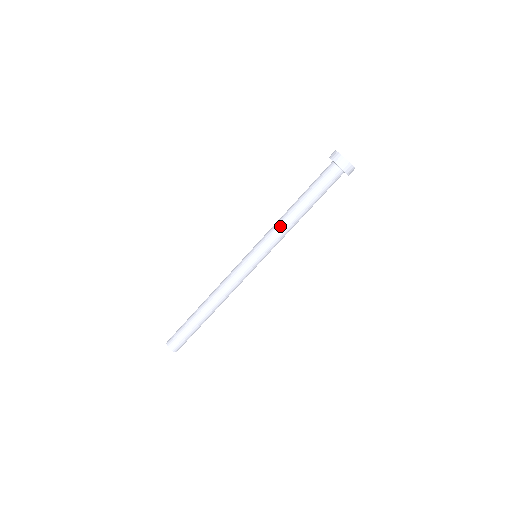
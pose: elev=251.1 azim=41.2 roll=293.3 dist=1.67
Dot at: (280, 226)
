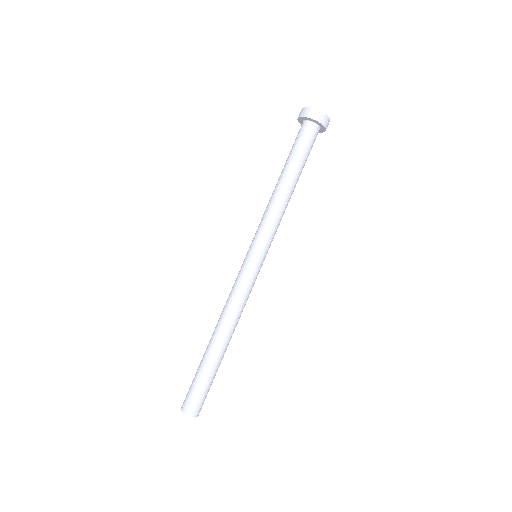
Dot at: (266, 207)
